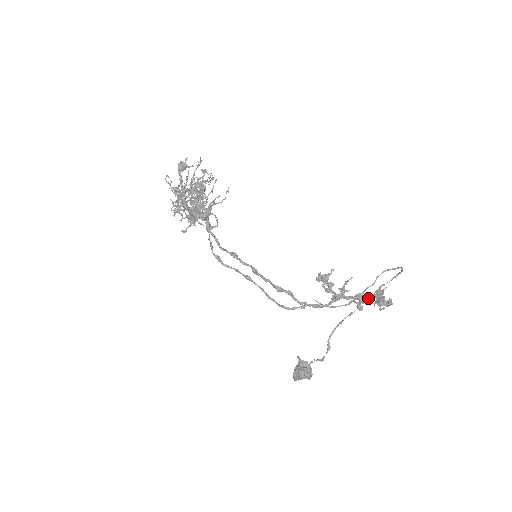
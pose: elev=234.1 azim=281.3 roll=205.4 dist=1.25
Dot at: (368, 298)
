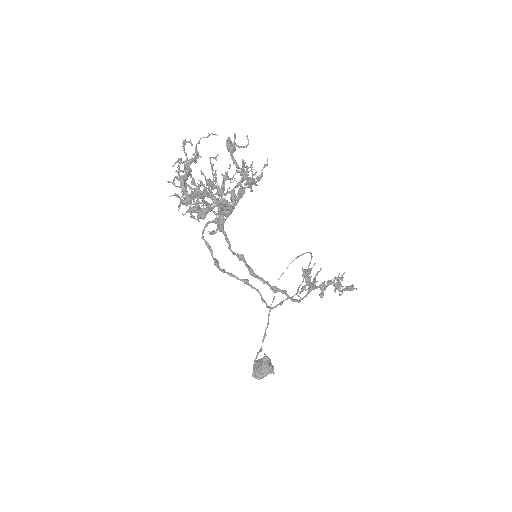
Dot at: (327, 285)
